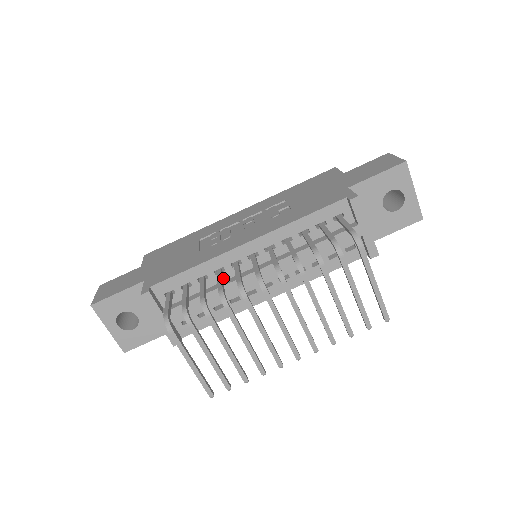
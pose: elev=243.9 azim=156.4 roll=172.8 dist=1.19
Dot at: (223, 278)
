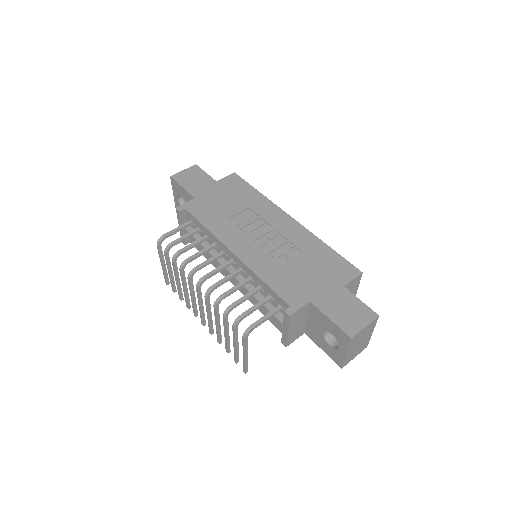
Dot at: (216, 249)
